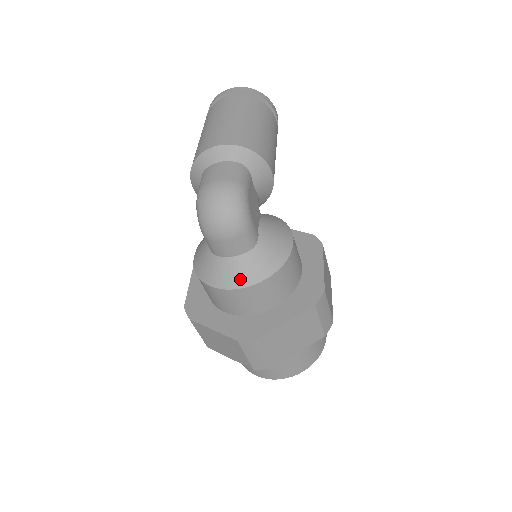
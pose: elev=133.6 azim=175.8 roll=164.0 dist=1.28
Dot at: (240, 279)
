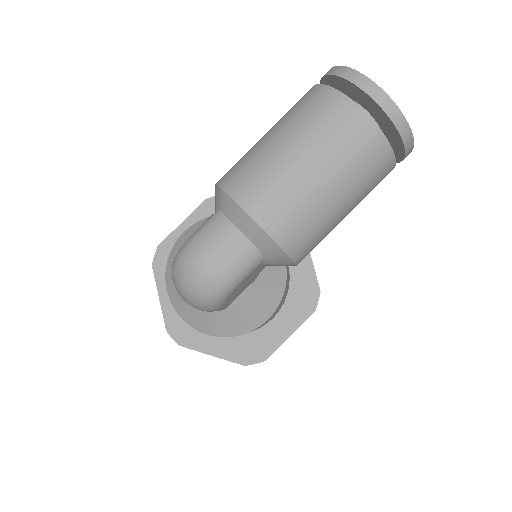
Dot at: (188, 317)
